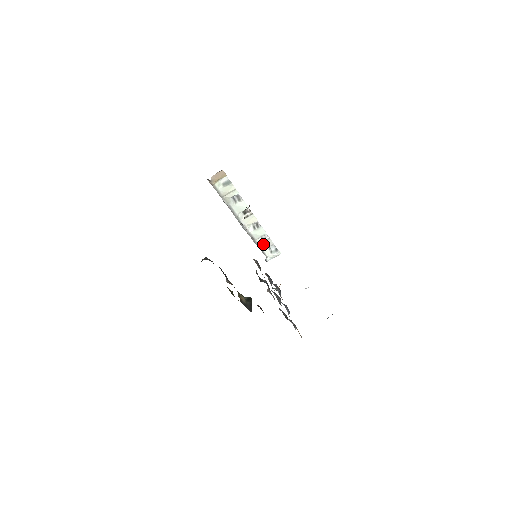
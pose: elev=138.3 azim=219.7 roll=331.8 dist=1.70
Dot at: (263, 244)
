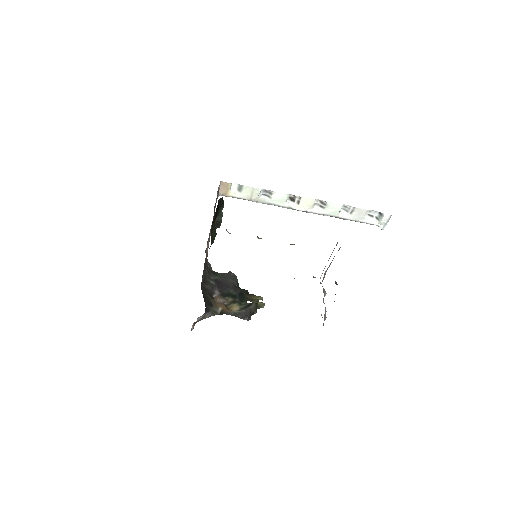
Dot at: (355, 216)
